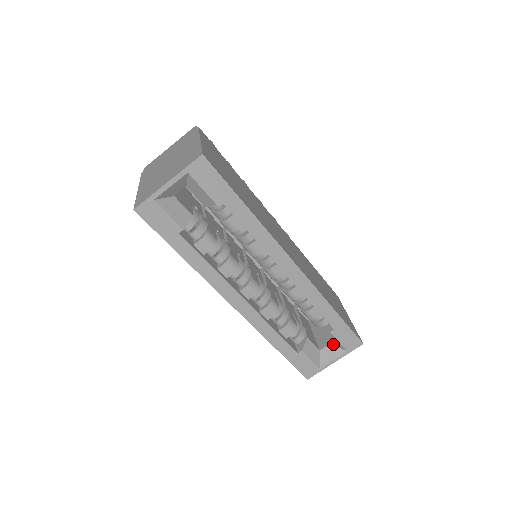
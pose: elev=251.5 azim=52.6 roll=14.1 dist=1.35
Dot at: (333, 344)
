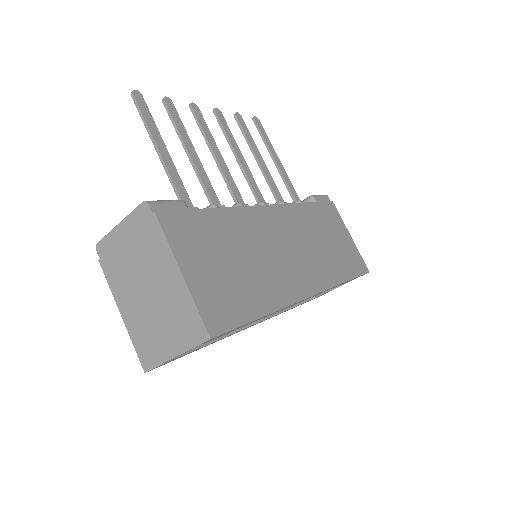
Dot at: occluded
